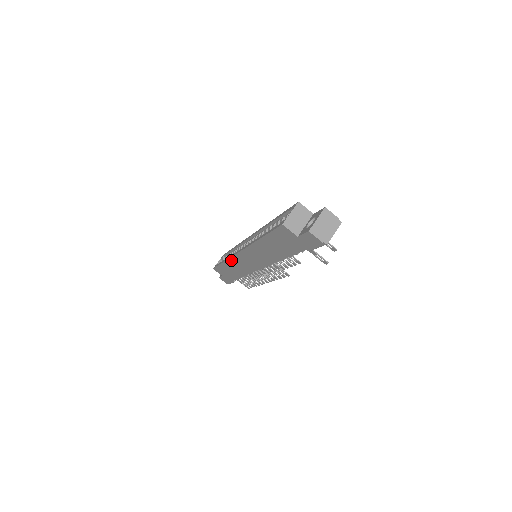
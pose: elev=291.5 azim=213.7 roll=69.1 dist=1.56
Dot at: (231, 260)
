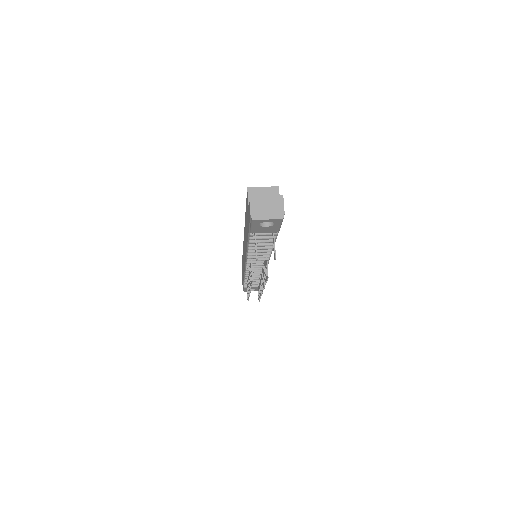
Dot at: occluded
